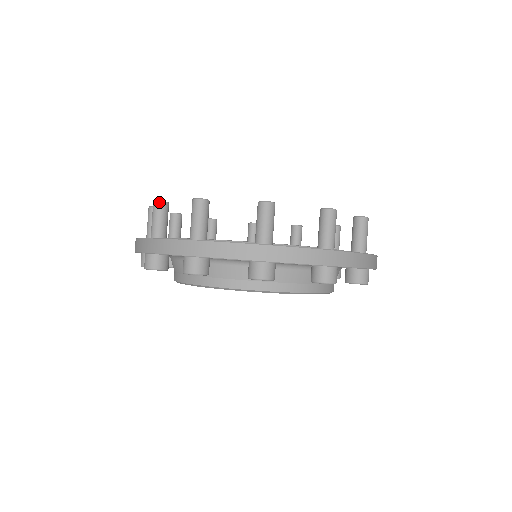
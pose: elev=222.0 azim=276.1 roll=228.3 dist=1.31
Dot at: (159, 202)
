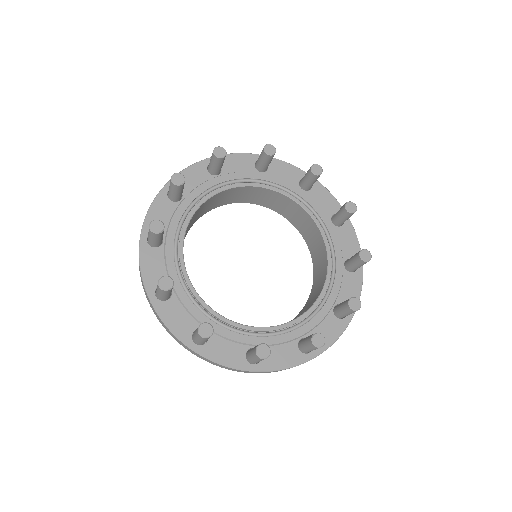
Dot at: (164, 291)
